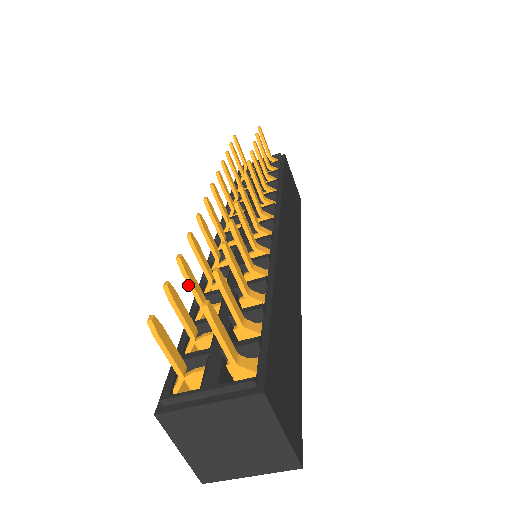
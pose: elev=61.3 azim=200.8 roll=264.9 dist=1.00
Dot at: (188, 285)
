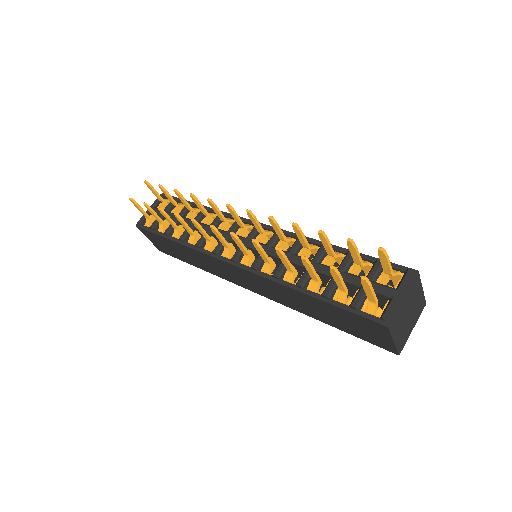
Dot at: (313, 271)
